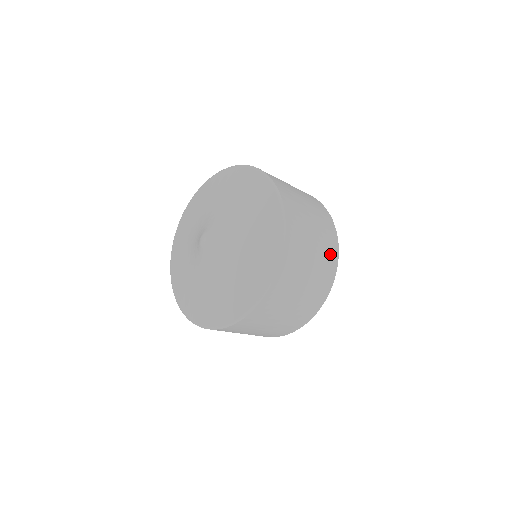
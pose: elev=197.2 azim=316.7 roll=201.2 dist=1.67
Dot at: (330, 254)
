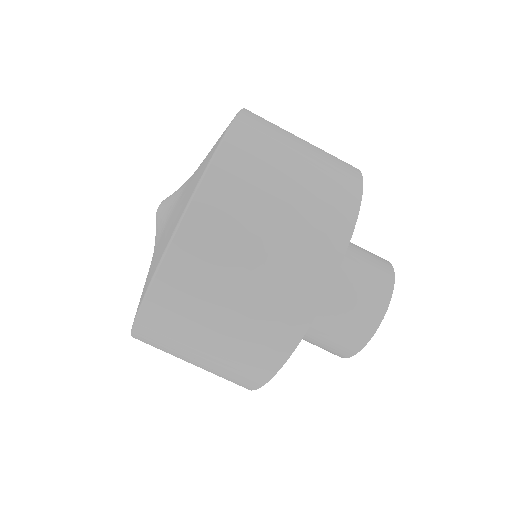
Dot at: occluded
